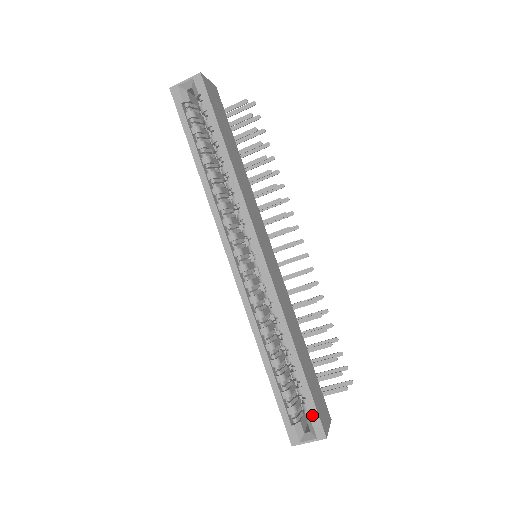
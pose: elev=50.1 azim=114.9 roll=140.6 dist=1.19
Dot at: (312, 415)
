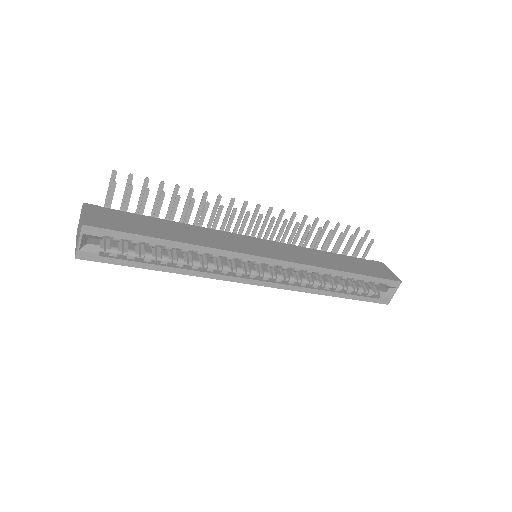
Dot at: (384, 283)
